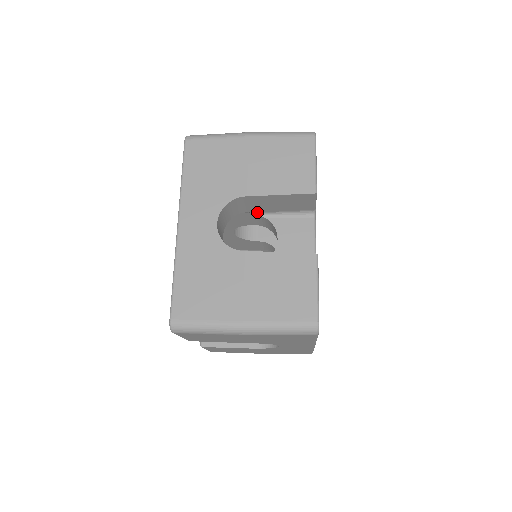
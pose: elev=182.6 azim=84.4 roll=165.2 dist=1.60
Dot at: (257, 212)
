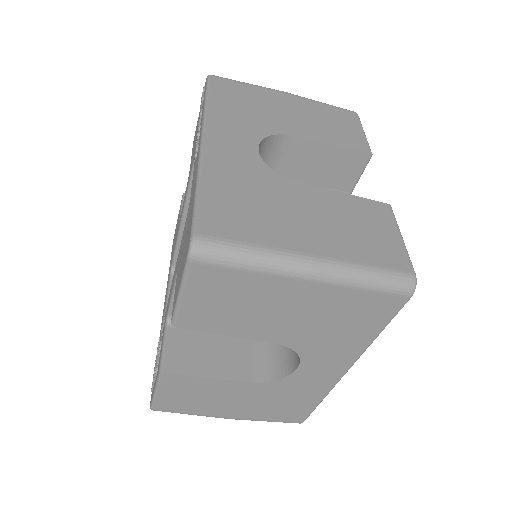
Dot at: occluded
